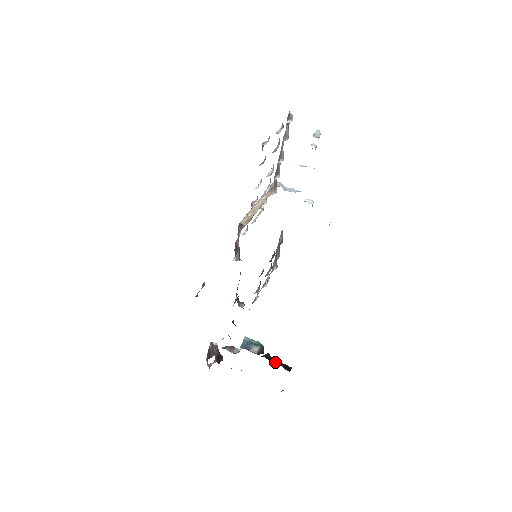
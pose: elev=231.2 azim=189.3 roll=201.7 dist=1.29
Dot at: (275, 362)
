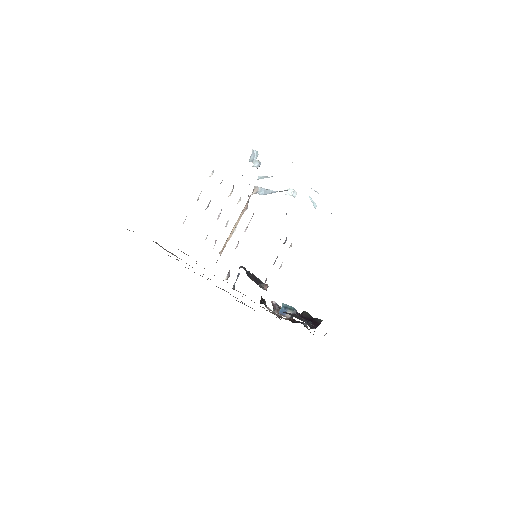
Dot at: (308, 319)
